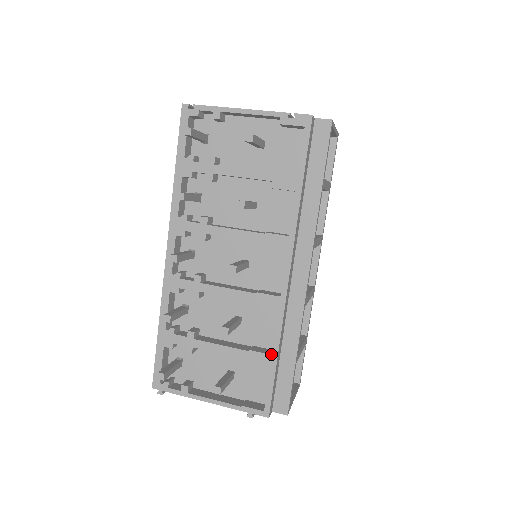
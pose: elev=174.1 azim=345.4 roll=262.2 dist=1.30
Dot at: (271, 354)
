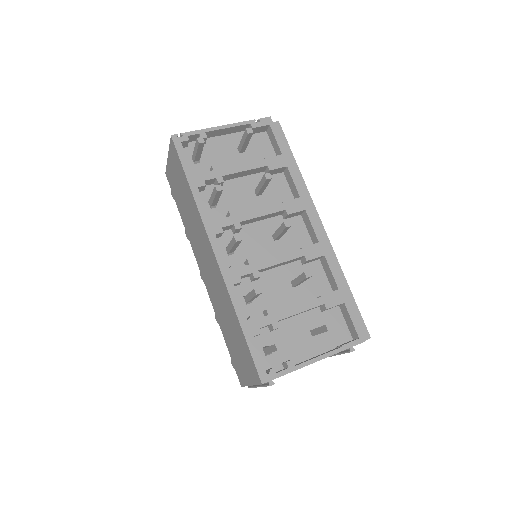
Dot at: (337, 289)
